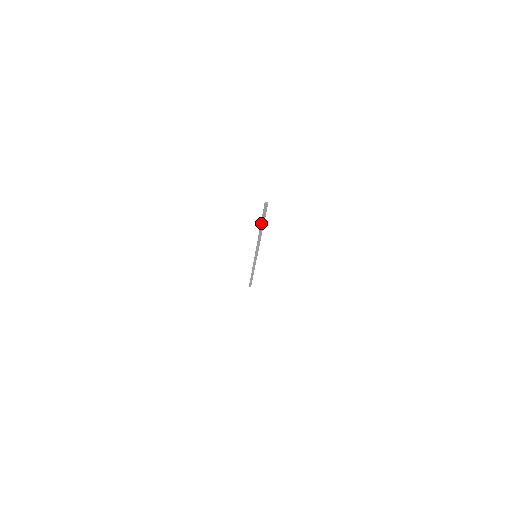
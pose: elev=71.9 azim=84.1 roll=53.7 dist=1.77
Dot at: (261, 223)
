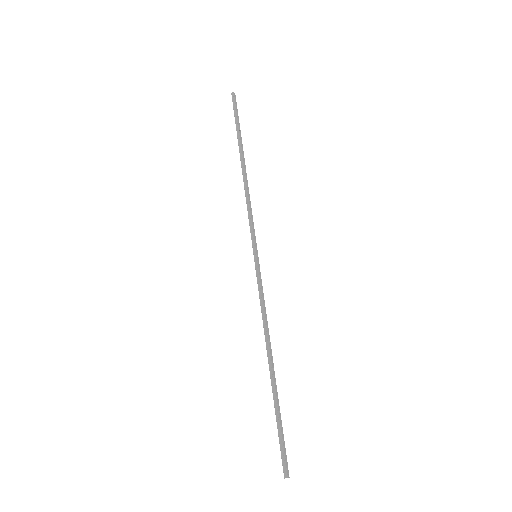
Dot at: (275, 405)
